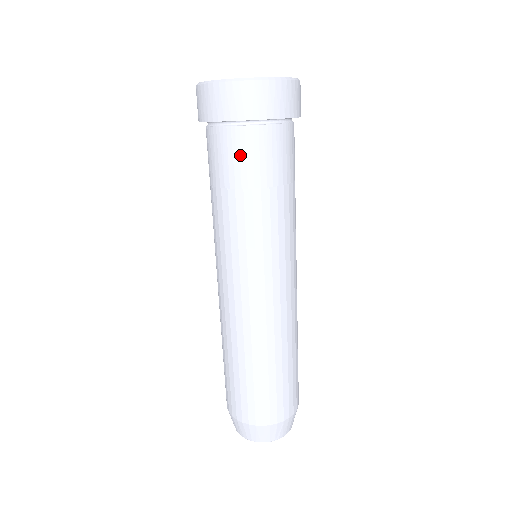
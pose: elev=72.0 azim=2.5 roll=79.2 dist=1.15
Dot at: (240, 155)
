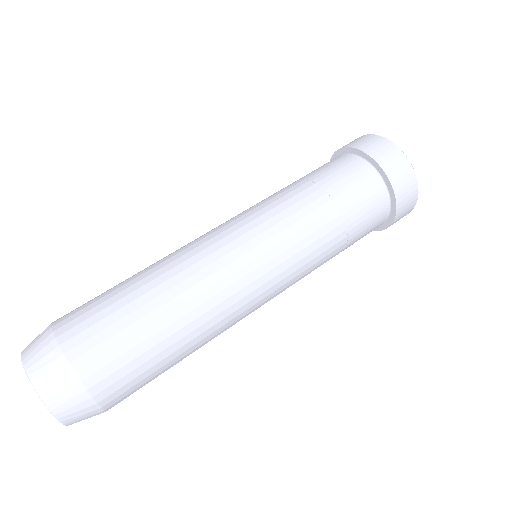
Dot at: (327, 165)
